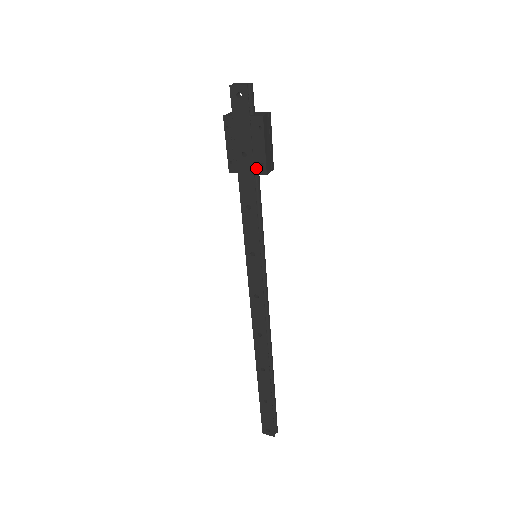
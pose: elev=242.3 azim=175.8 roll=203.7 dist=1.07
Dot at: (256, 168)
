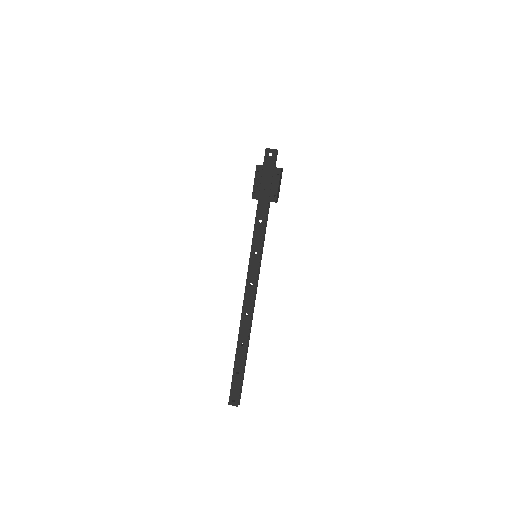
Dot at: (270, 198)
